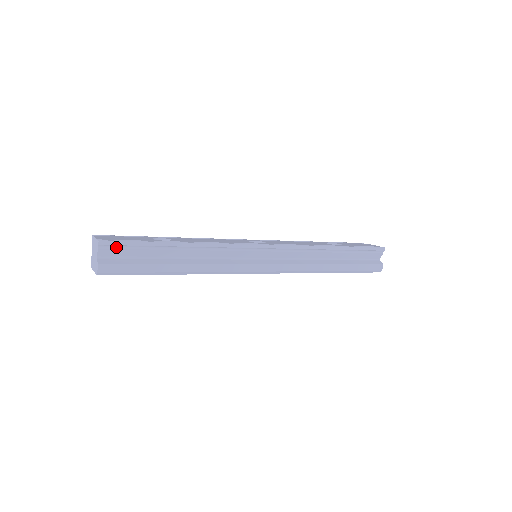
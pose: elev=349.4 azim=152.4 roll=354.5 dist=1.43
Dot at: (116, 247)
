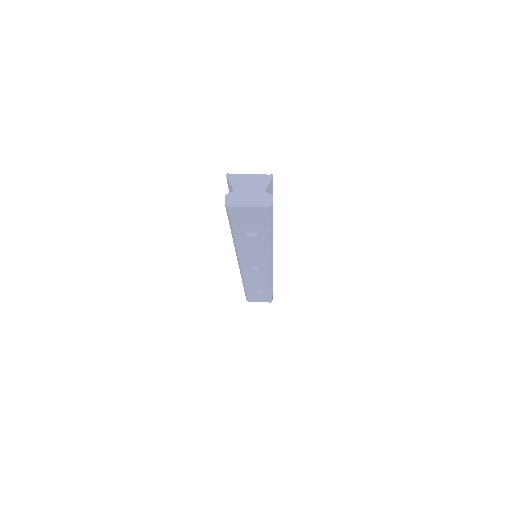
Dot at: (271, 189)
